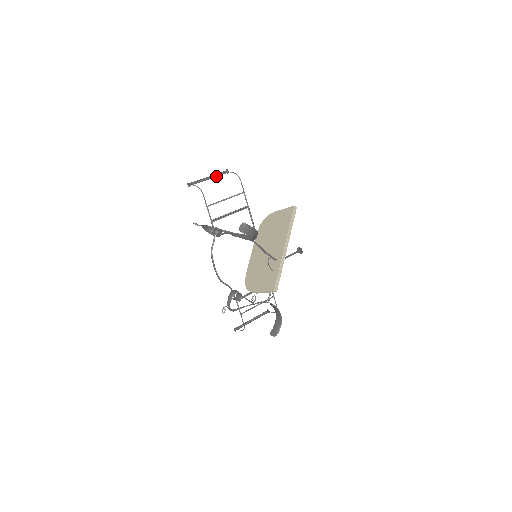
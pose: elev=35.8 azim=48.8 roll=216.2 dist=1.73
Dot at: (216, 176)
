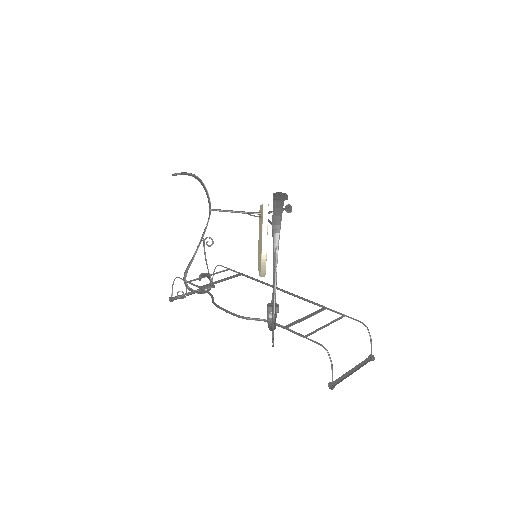
Dot at: occluded
